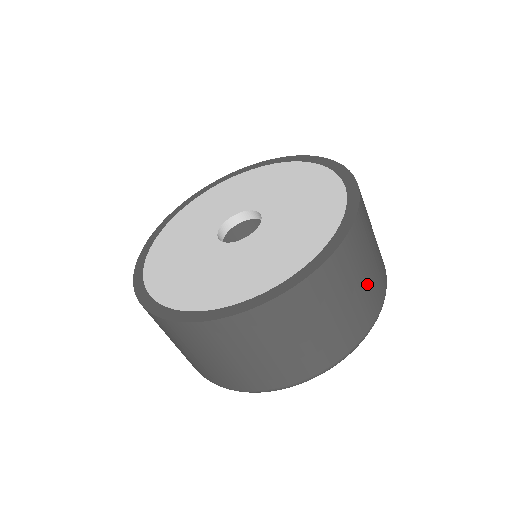
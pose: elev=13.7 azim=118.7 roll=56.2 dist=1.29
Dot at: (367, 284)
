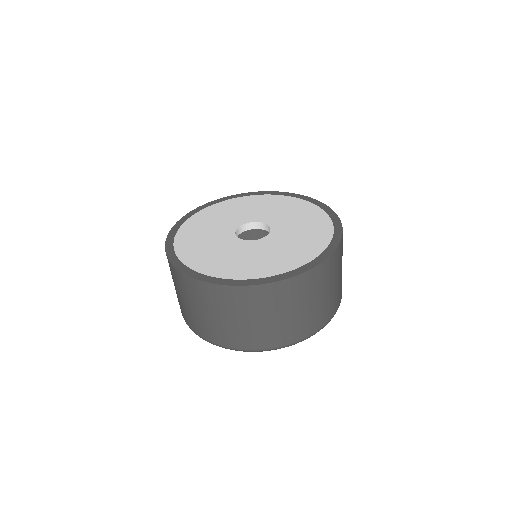
Dot at: (337, 286)
